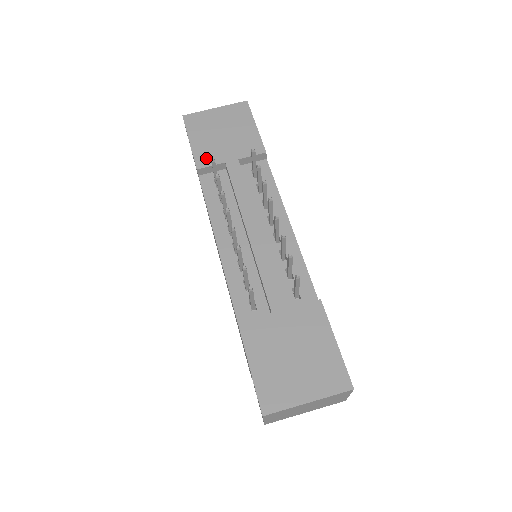
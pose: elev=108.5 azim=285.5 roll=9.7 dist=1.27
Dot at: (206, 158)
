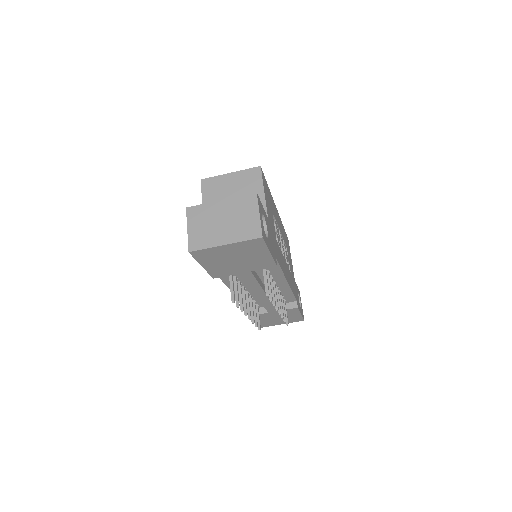
Dot at: (221, 273)
